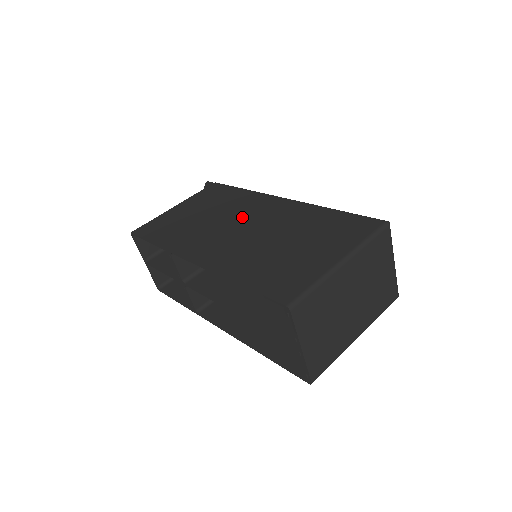
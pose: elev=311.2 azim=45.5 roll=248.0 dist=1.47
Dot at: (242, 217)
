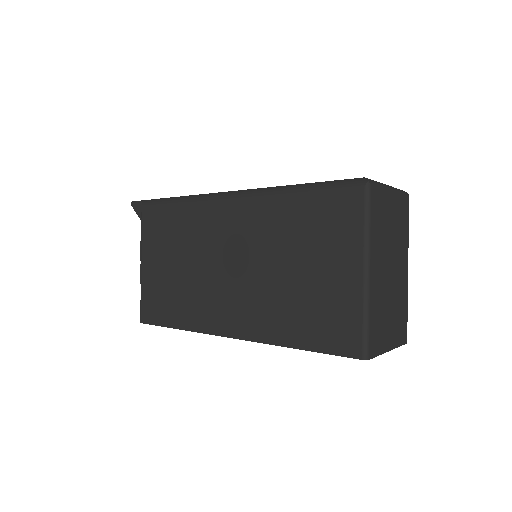
Dot at: (218, 250)
